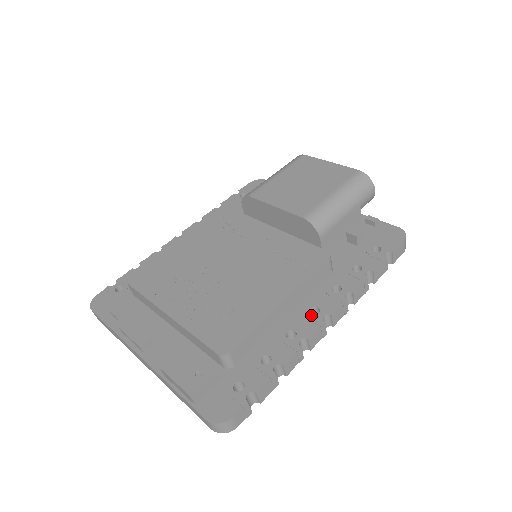
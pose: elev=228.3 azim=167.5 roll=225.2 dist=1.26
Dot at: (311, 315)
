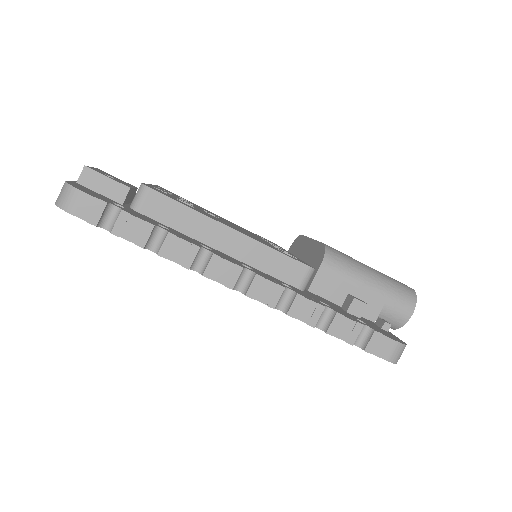
Dot at: (240, 263)
